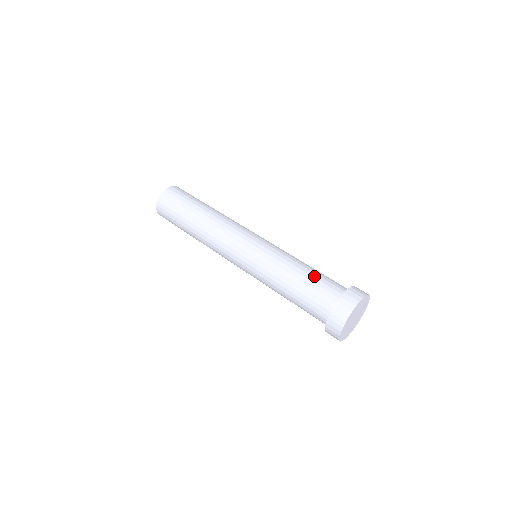
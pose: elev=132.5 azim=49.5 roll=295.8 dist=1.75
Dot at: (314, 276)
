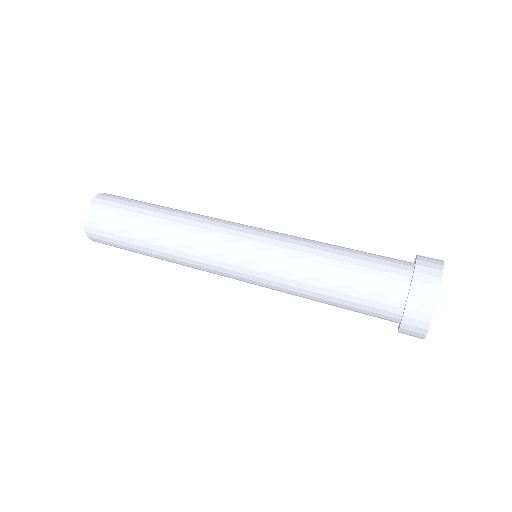
Dot at: (361, 251)
